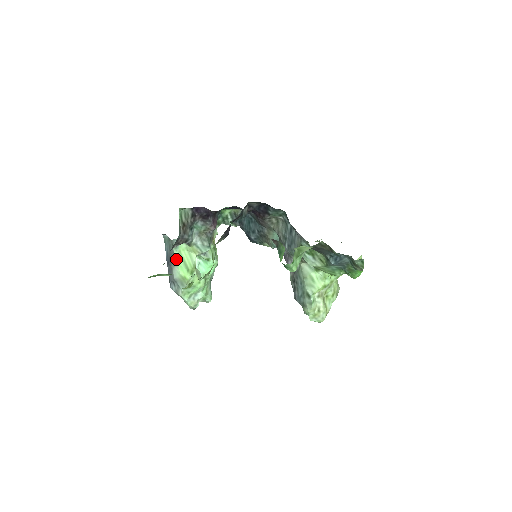
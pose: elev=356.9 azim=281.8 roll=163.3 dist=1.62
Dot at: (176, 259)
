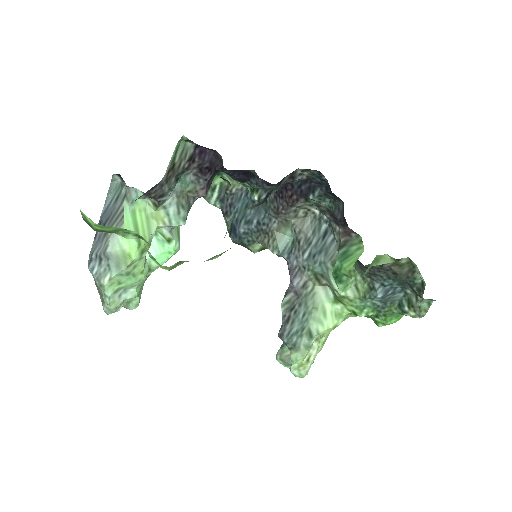
Dot at: (124, 221)
